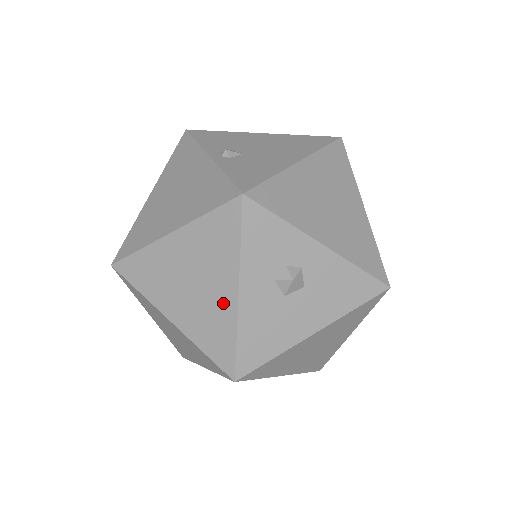
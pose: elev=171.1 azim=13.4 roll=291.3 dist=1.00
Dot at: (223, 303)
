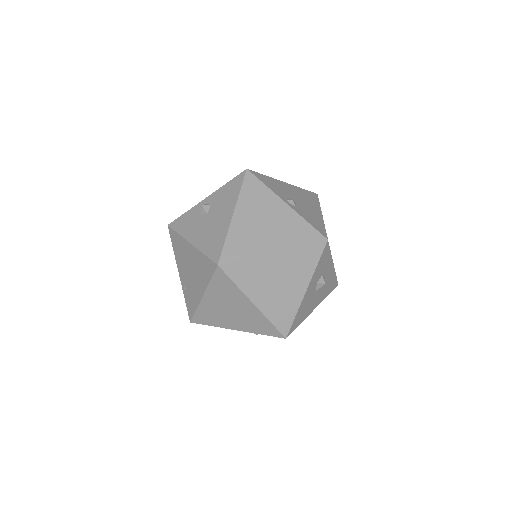
Dot at: (295, 295)
